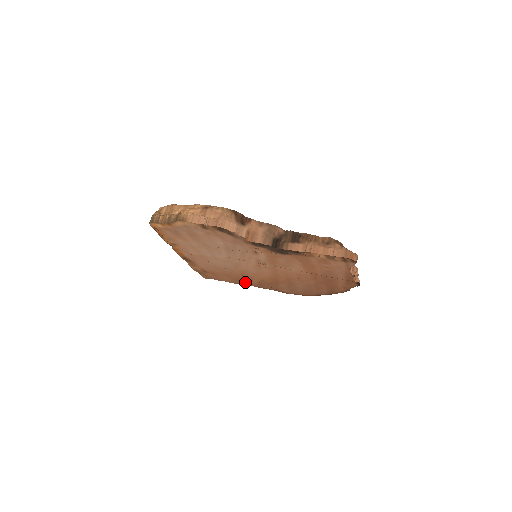
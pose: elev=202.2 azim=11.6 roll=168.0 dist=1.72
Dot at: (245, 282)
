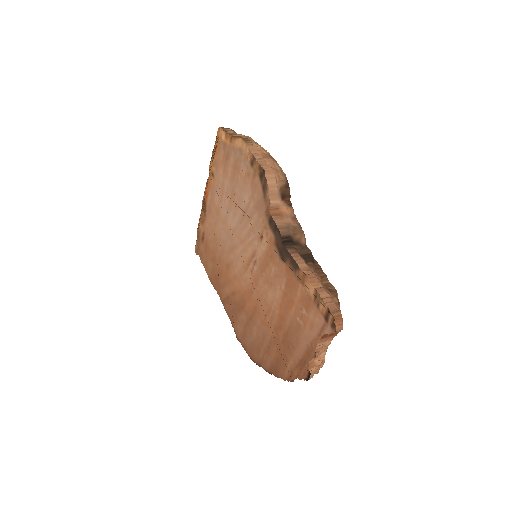
Dot at: (219, 284)
